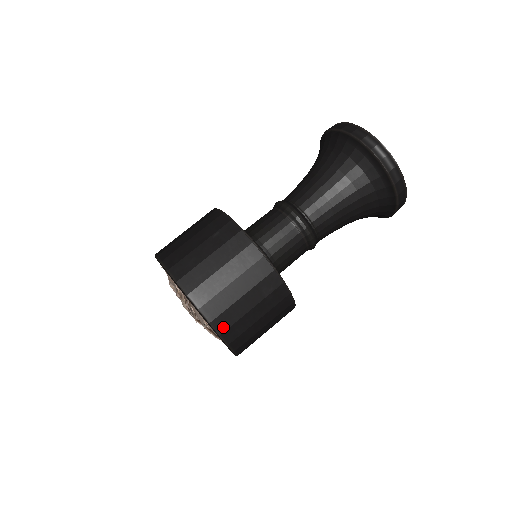
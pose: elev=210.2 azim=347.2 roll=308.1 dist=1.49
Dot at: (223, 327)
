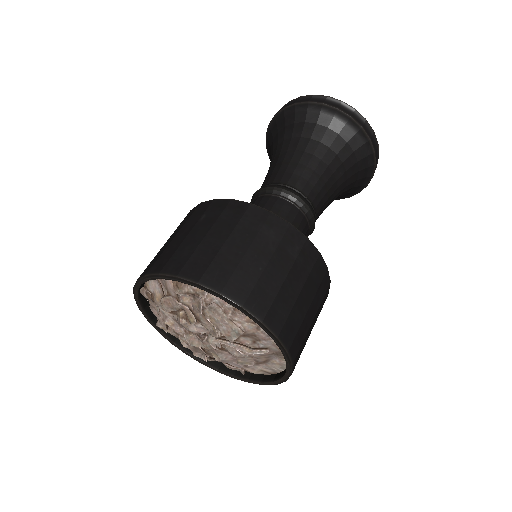
Dot at: (261, 309)
